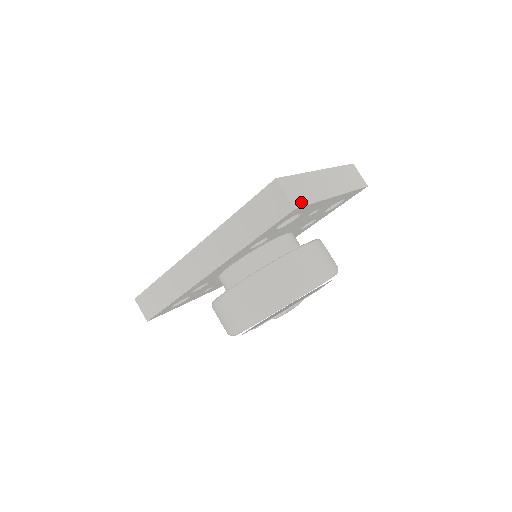
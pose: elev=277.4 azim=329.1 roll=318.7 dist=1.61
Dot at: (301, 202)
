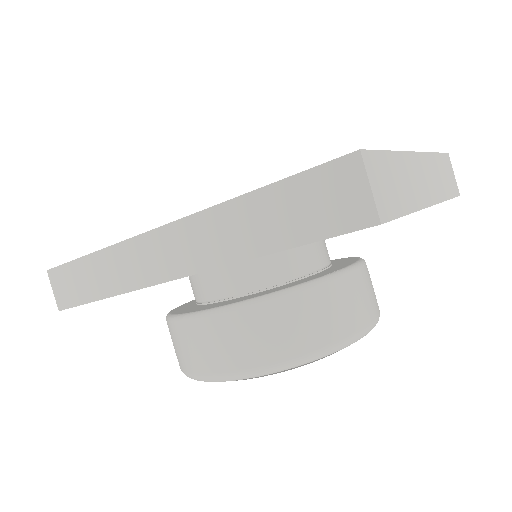
Dot at: (390, 210)
